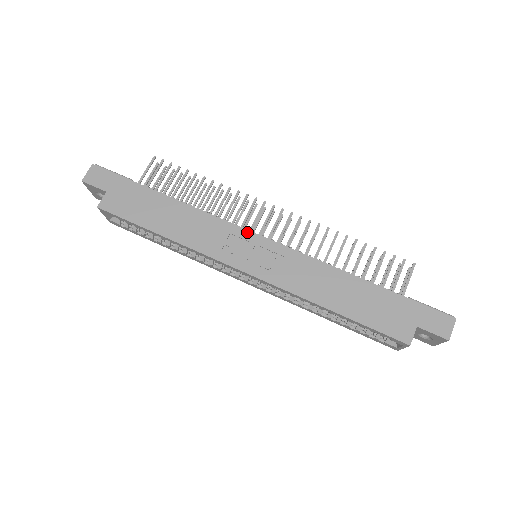
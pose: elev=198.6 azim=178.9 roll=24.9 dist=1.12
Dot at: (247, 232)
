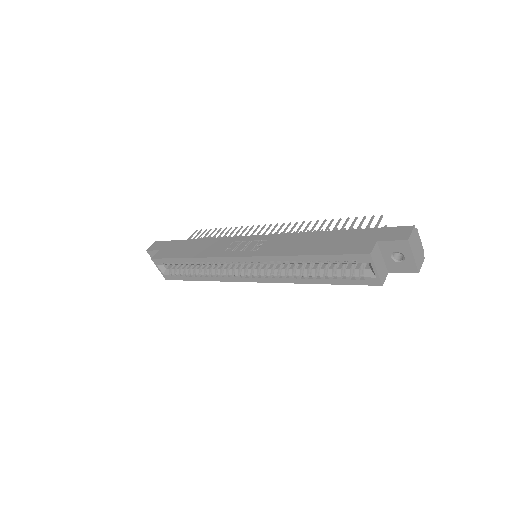
Dot at: (245, 237)
